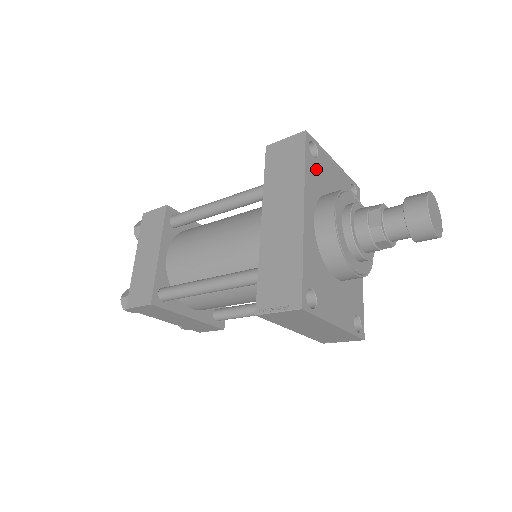
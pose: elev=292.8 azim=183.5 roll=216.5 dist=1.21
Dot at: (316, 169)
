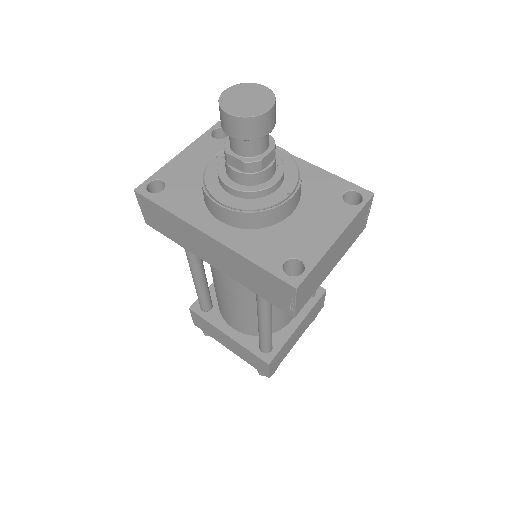
Dot at: (175, 192)
